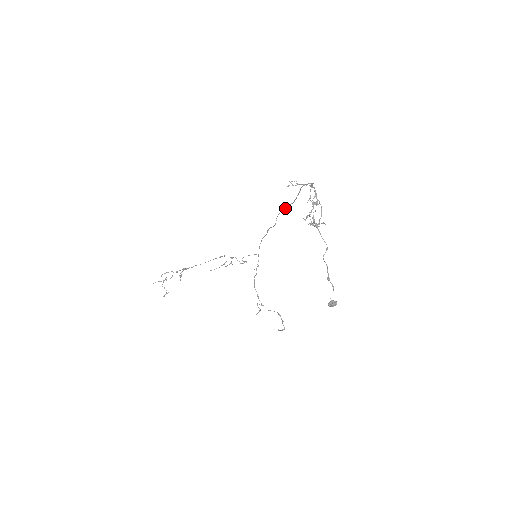
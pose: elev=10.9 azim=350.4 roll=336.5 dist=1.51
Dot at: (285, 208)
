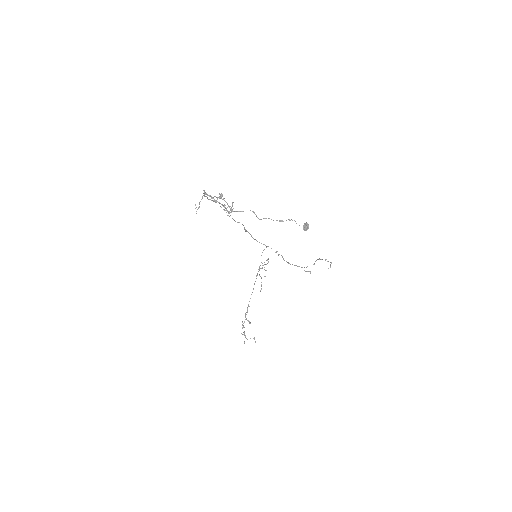
Dot at: occluded
